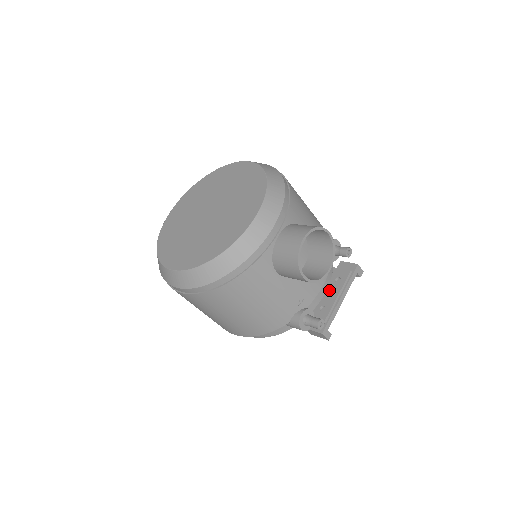
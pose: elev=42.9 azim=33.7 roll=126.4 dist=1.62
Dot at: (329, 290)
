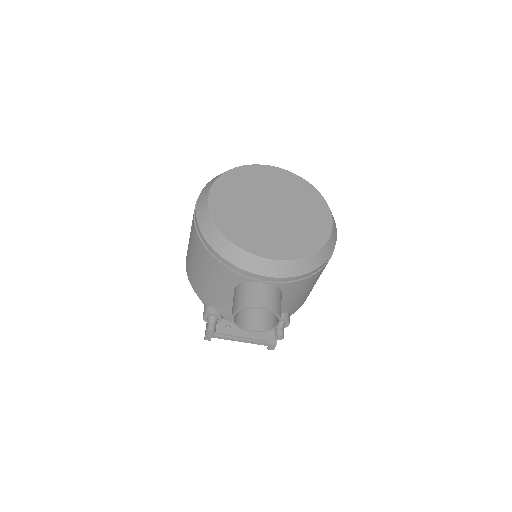
Dot at: occluded
